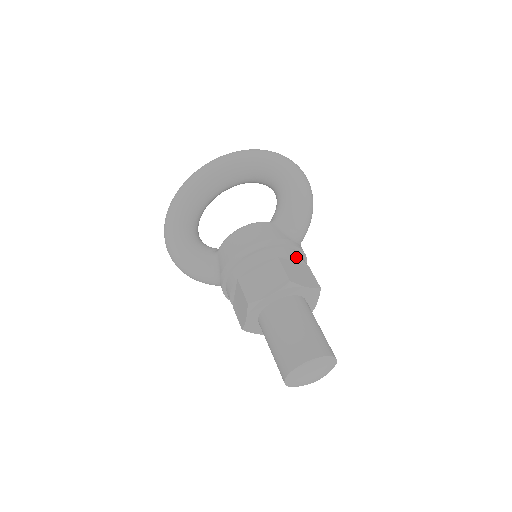
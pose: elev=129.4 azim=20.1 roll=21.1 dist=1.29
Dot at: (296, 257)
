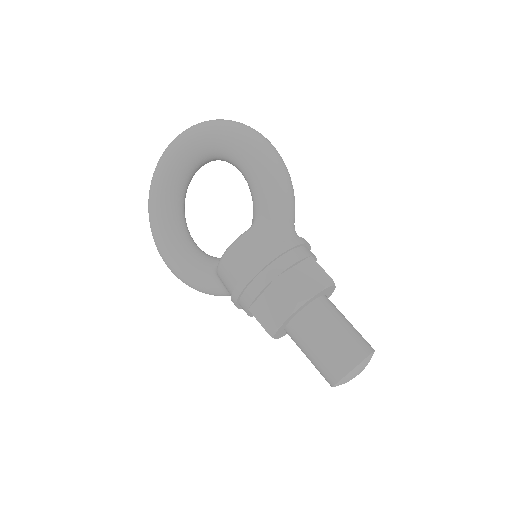
Dot at: (294, 263)
